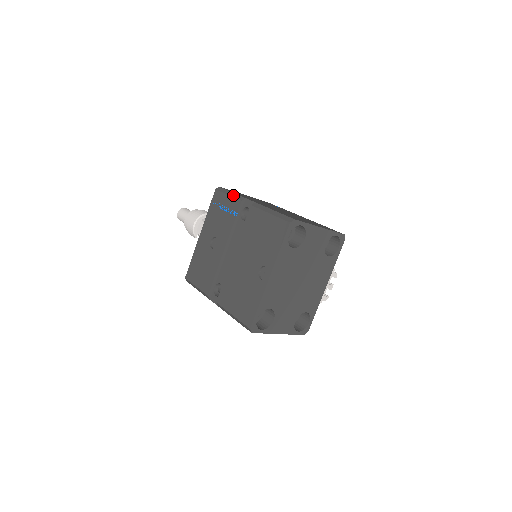
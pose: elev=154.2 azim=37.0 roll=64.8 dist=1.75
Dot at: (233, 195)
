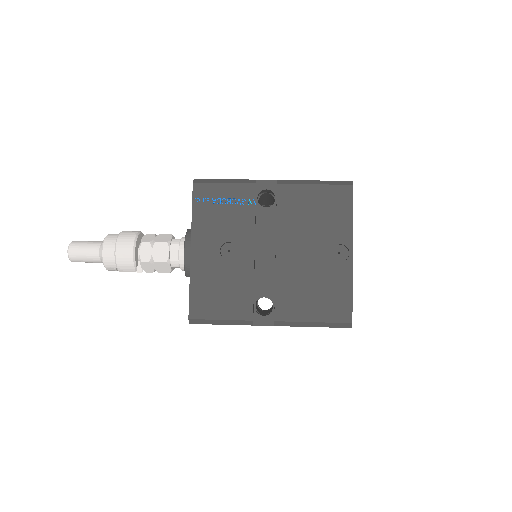
Dot at: (233, 181)
